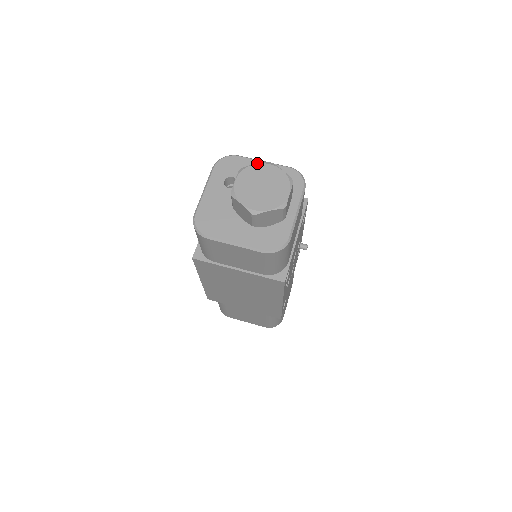
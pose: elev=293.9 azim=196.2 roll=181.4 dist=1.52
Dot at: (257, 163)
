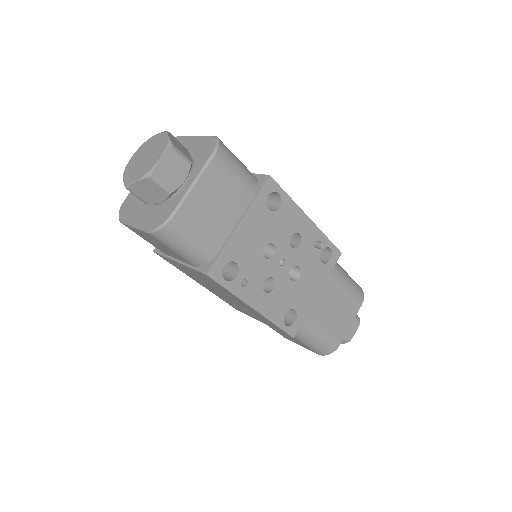
Dot at: occluded
